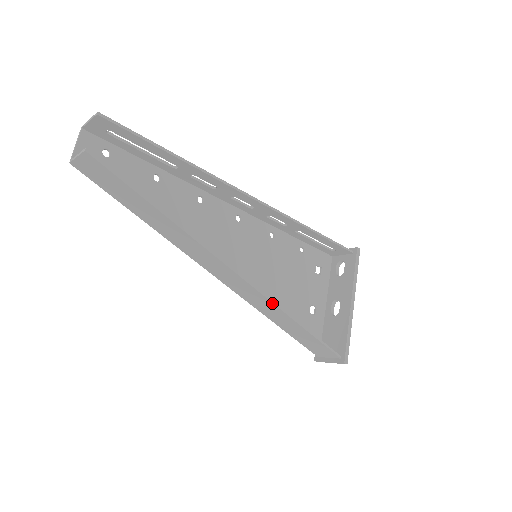
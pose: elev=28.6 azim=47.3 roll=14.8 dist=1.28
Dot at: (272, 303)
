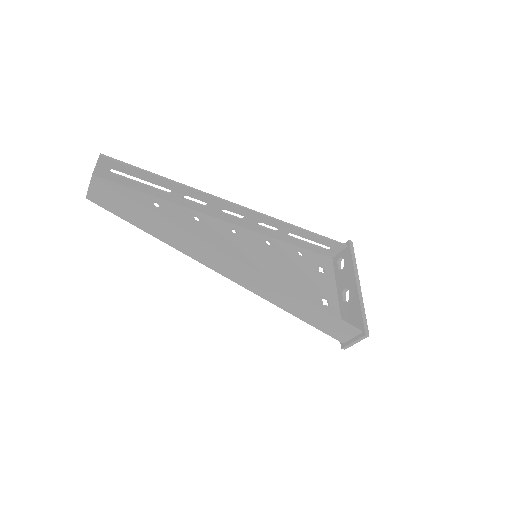
Dot at: (277, 284)
